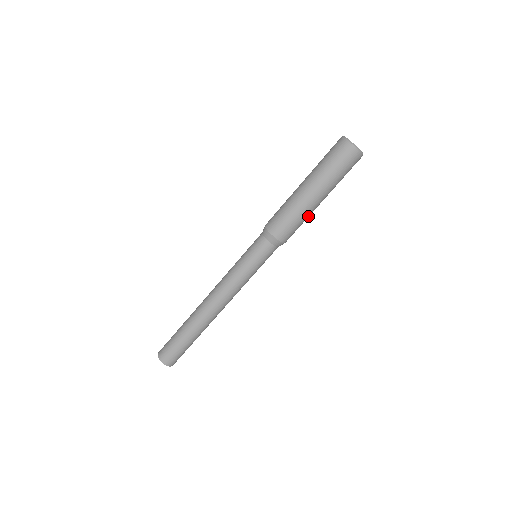
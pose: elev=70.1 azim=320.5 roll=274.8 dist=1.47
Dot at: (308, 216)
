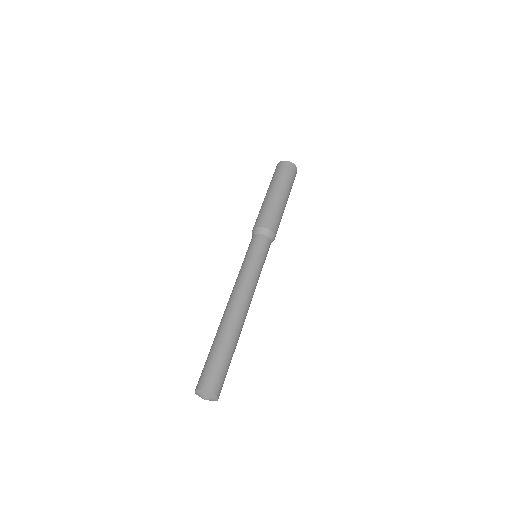
Dot at: (282, 215)
